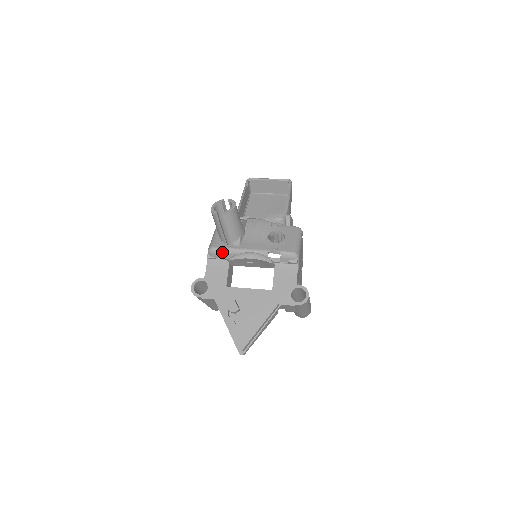
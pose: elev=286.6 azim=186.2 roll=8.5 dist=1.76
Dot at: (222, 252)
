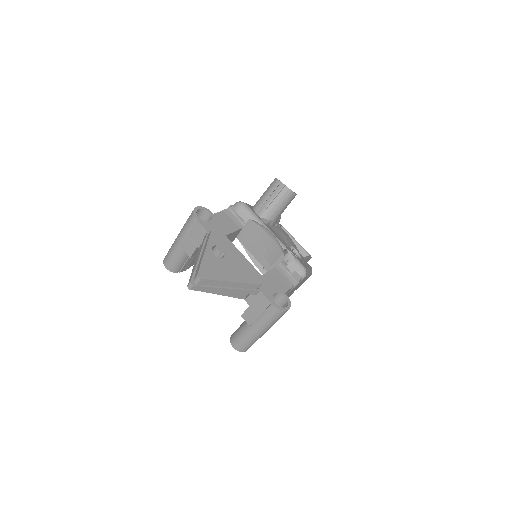
Dot at: (249, 213)
